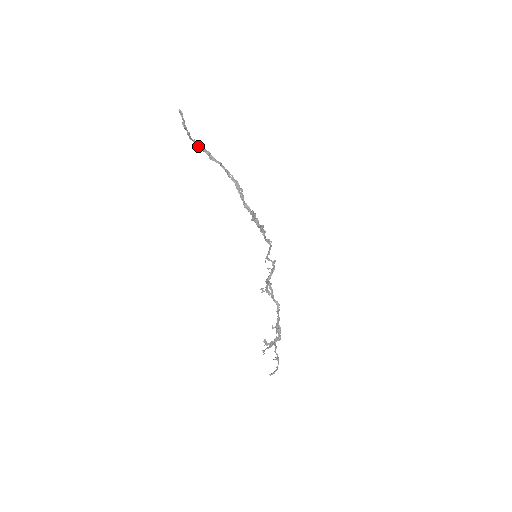
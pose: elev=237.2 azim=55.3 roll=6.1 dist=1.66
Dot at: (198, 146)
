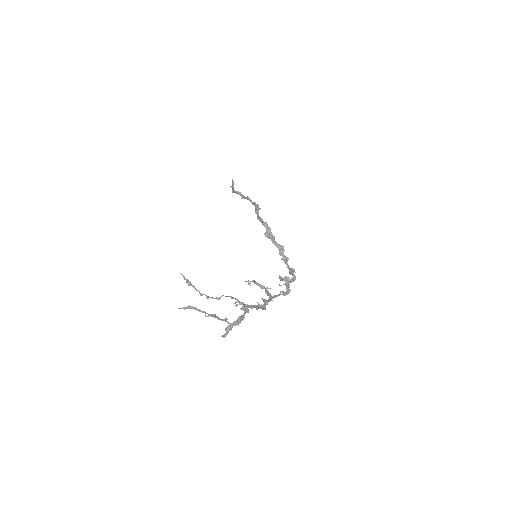
Dot at: (235, 191)
